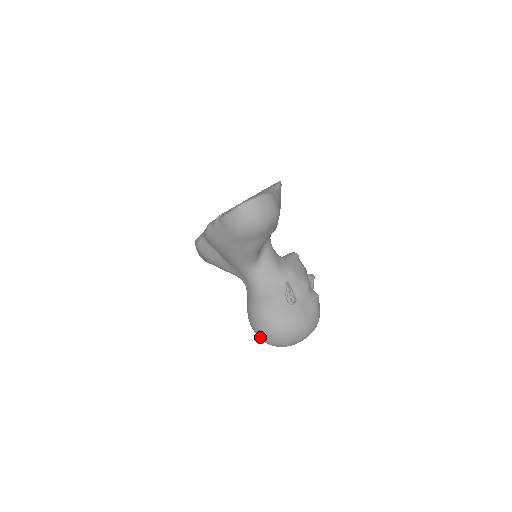
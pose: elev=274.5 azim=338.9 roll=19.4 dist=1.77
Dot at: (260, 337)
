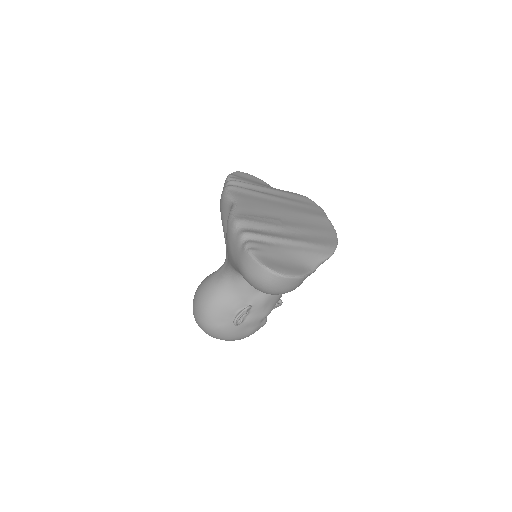
Dot at: (193, 307)
